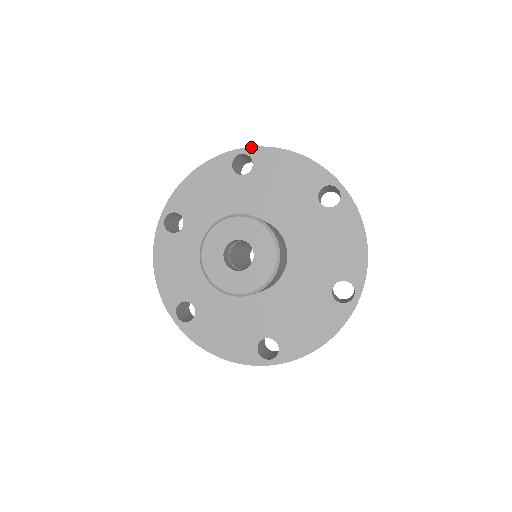
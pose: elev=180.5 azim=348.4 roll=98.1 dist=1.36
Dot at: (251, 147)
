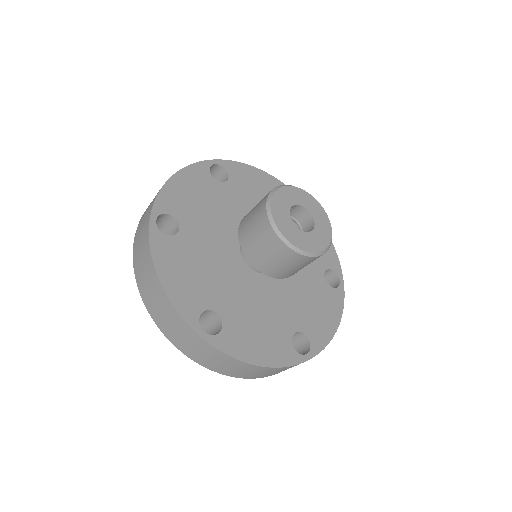
Dot at: occluded
